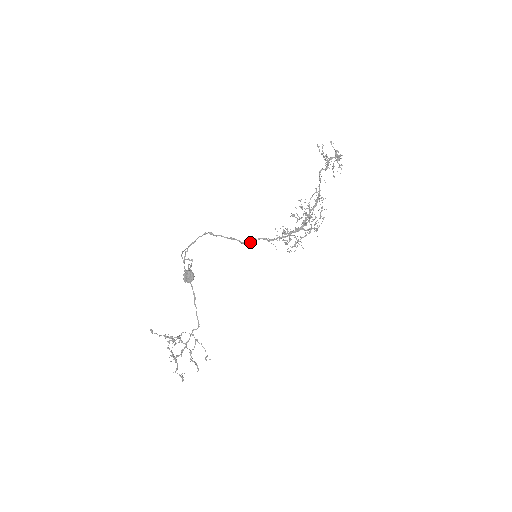
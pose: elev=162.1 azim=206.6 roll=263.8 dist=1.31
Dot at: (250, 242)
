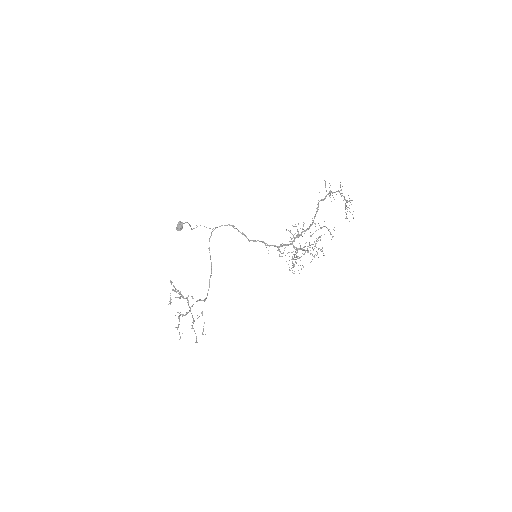
Dot at: occluded
